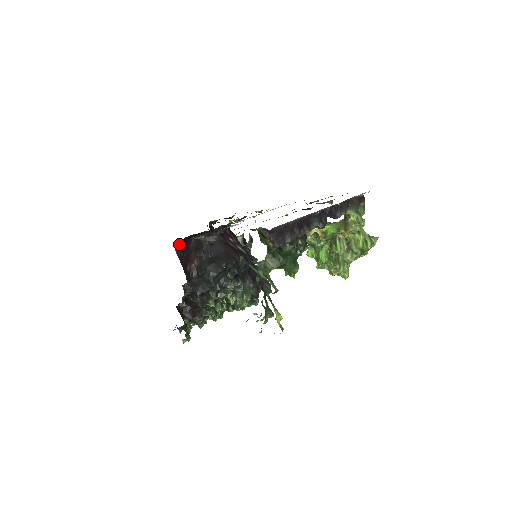
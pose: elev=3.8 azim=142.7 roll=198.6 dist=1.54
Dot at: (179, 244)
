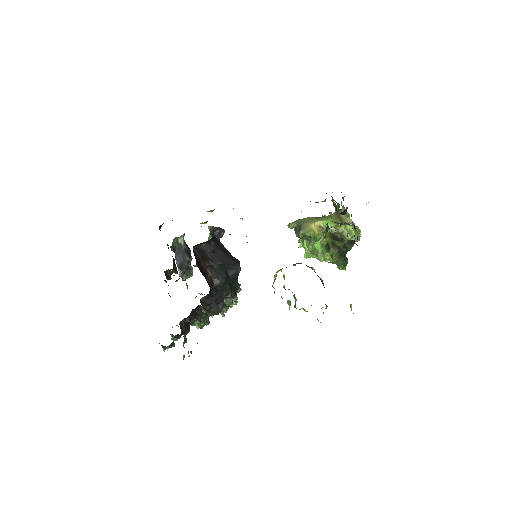
Dot at: occluded
